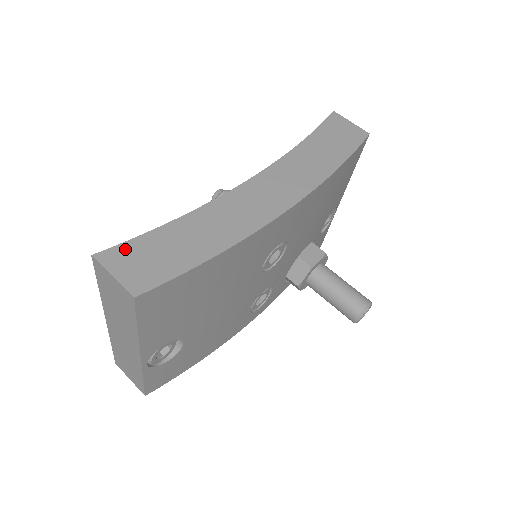
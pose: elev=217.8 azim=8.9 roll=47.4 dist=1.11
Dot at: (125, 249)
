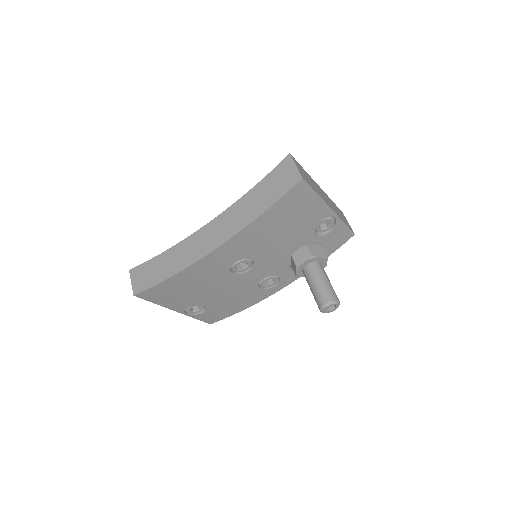
Dot at: (140, 268)
